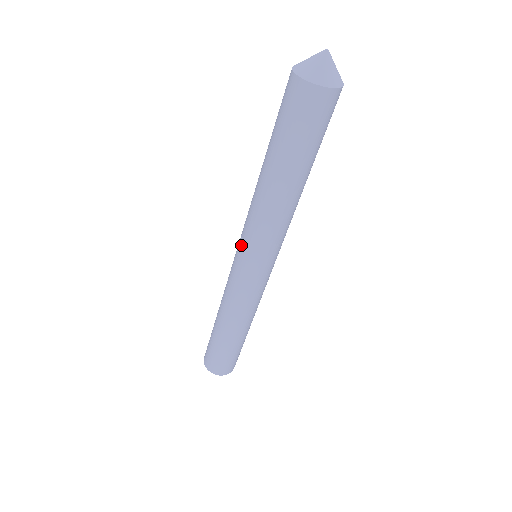
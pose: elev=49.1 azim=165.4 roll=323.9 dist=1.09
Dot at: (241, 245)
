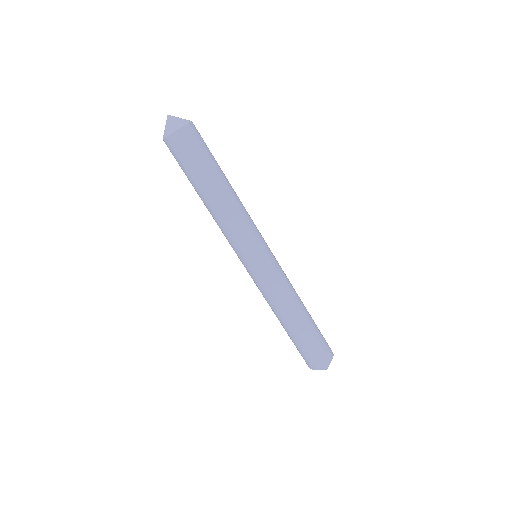
Dot at: (241, 255)
